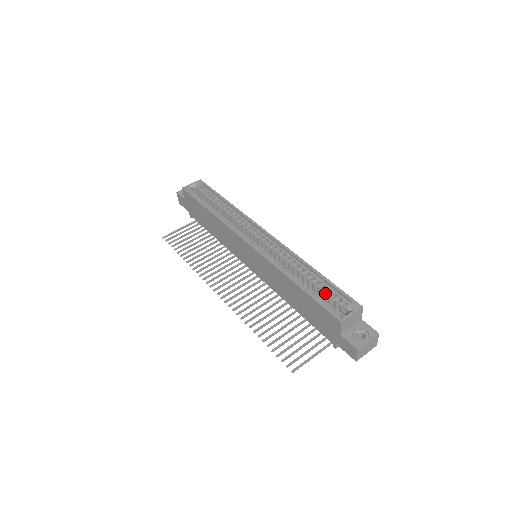
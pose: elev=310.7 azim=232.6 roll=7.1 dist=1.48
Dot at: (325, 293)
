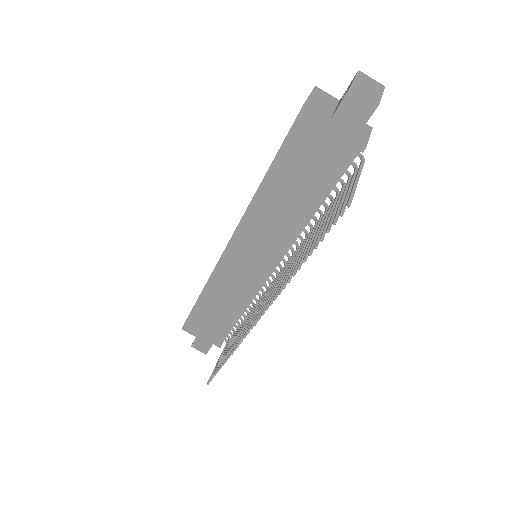
Dot at: occluded
